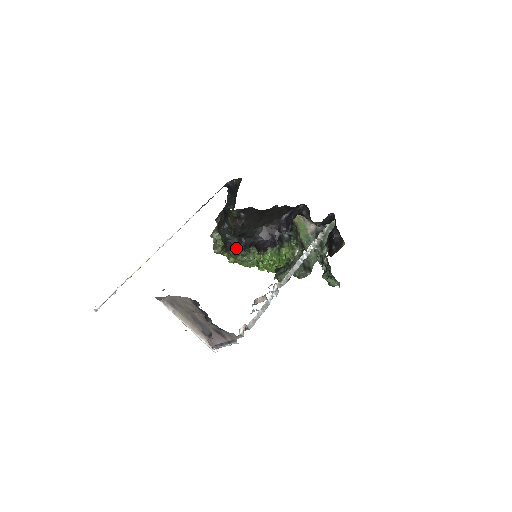
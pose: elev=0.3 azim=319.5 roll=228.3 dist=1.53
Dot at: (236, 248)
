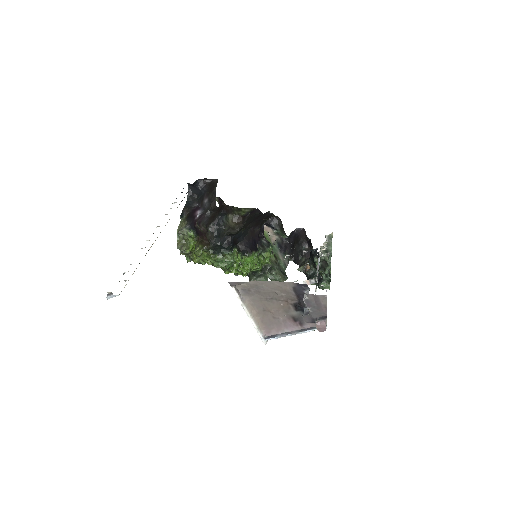
Dot at: (221, 247)
